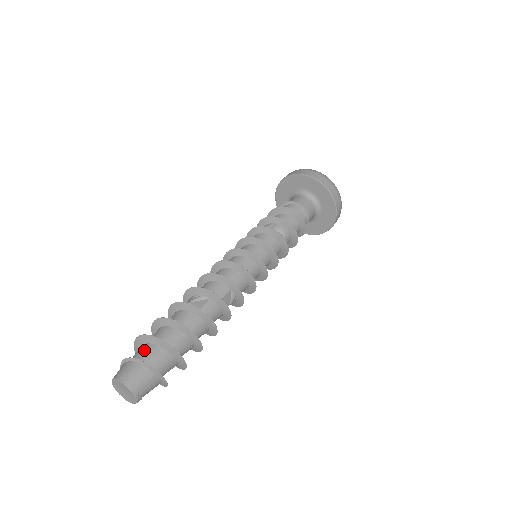
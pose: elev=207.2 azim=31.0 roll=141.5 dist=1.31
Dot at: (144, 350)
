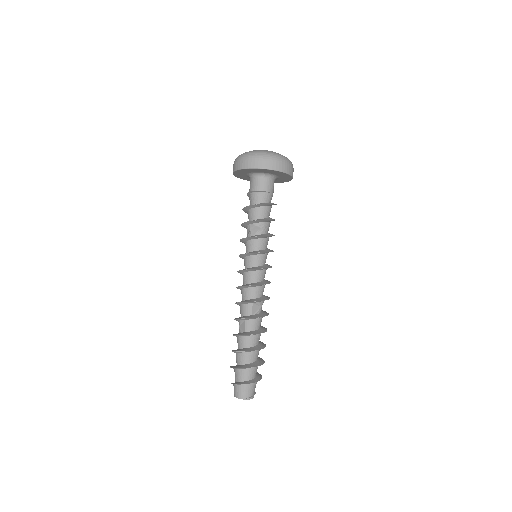
Dot at: (235, 374)
